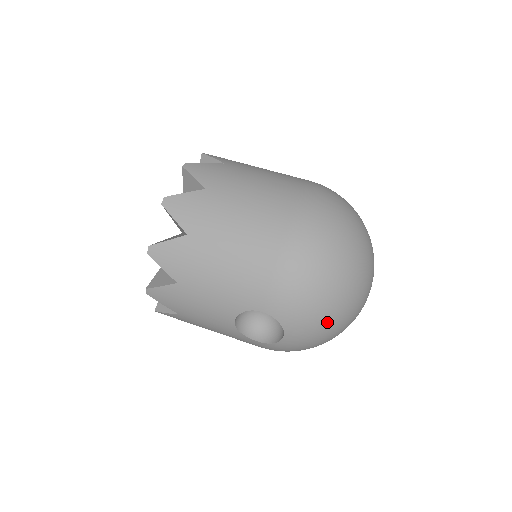
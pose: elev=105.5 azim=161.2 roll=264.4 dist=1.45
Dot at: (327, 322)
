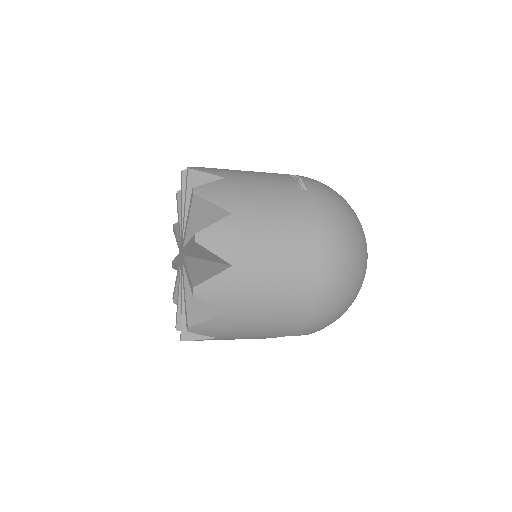
Dot at: occluded
